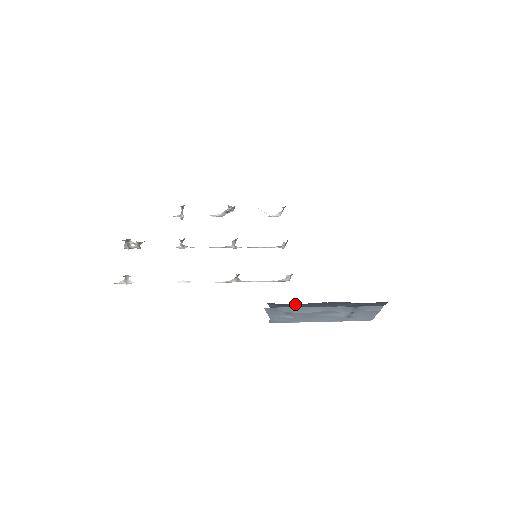
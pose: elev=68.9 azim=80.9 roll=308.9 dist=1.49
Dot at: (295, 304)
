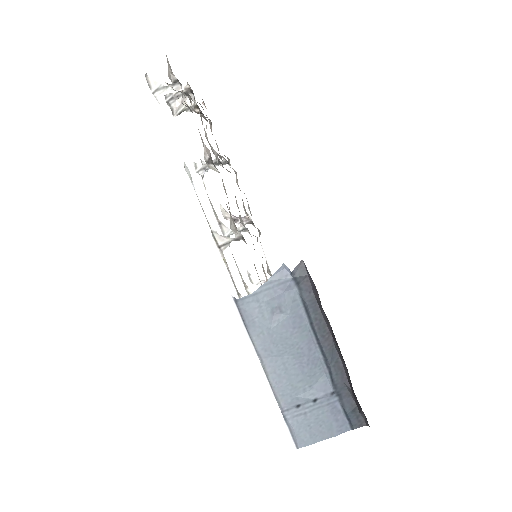
Dot at: (315, 301)
